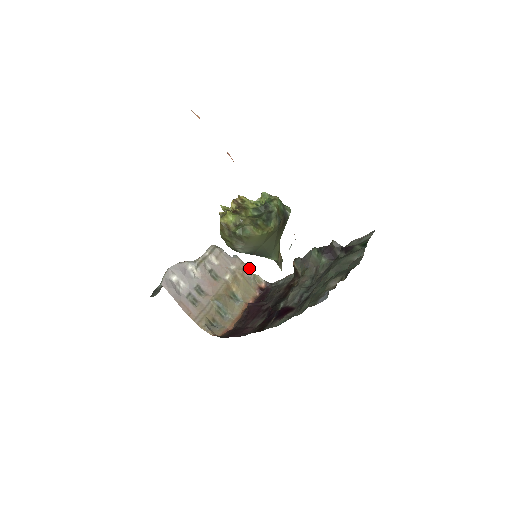
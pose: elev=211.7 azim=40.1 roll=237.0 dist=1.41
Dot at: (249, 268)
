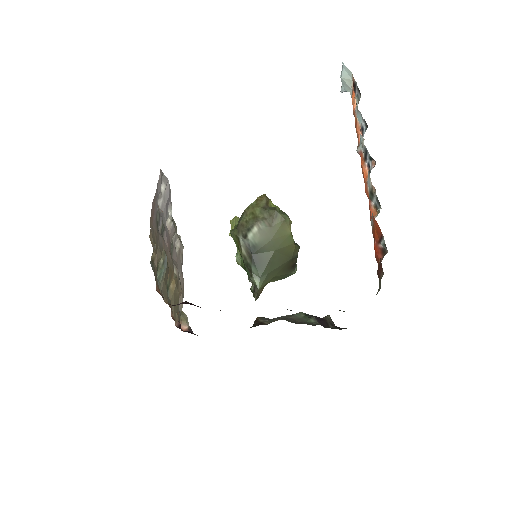
Dot at: occluded
